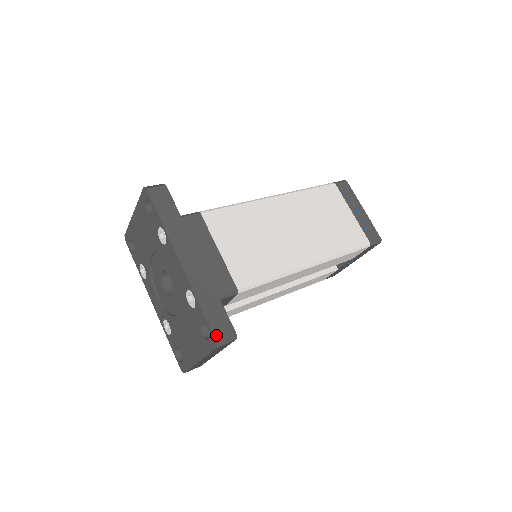
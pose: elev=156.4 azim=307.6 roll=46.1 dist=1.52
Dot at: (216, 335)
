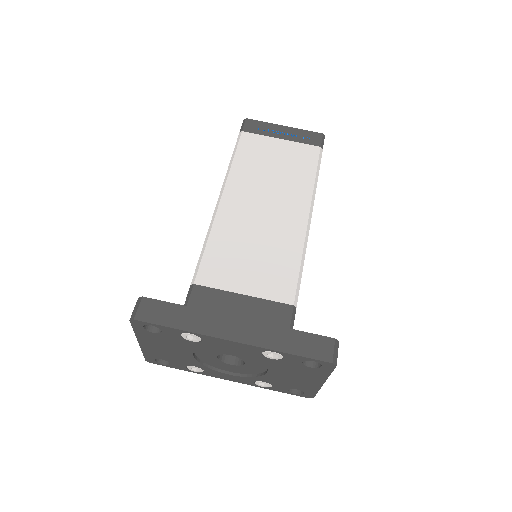
Dot at: (326, 359)
